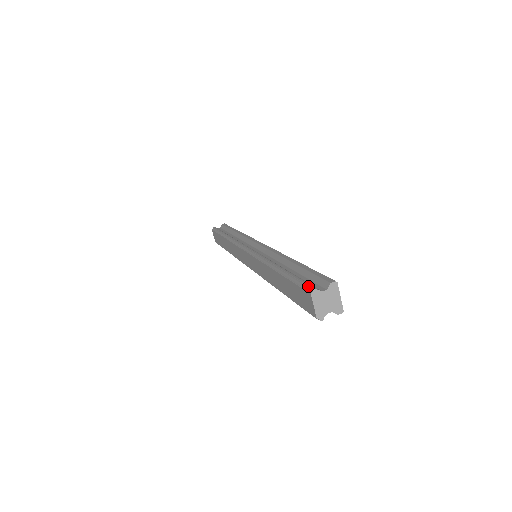
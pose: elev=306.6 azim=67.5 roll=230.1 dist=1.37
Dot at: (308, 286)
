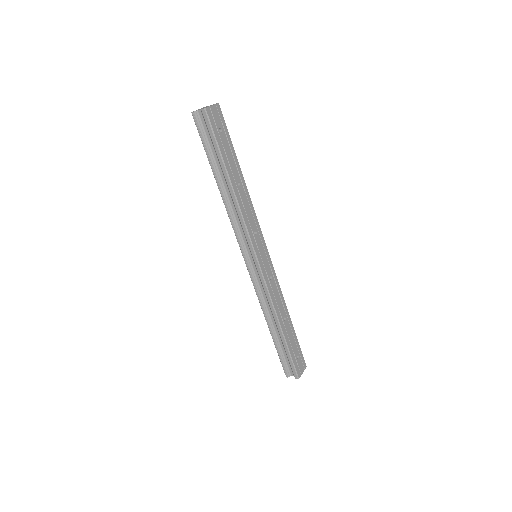
Dot at: occluded
